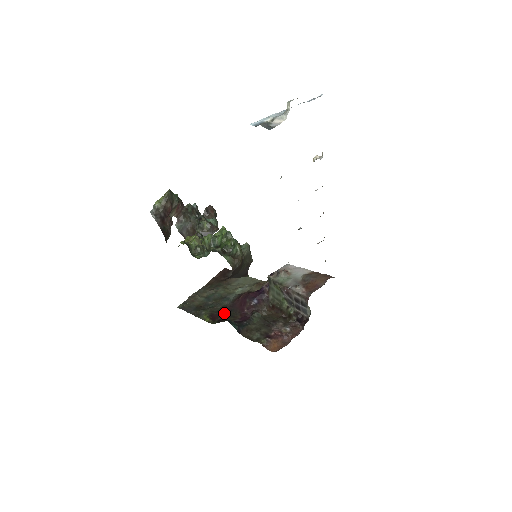
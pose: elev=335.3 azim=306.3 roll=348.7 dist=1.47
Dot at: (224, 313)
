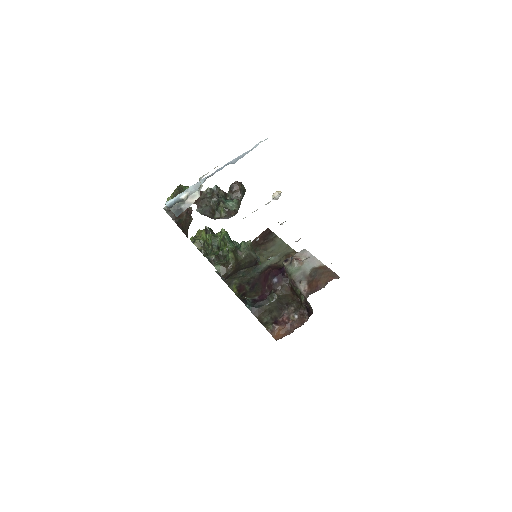
Dot at: (250, 286)
